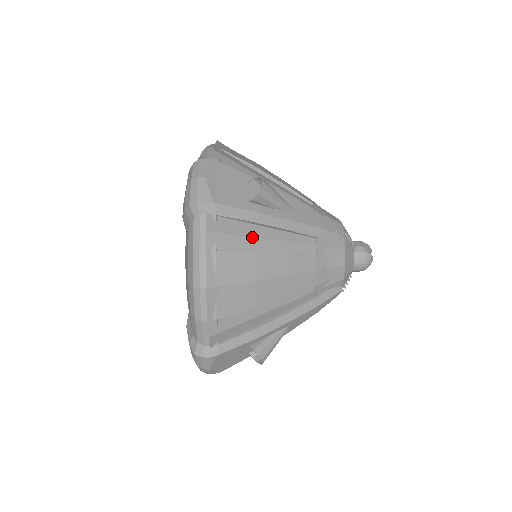
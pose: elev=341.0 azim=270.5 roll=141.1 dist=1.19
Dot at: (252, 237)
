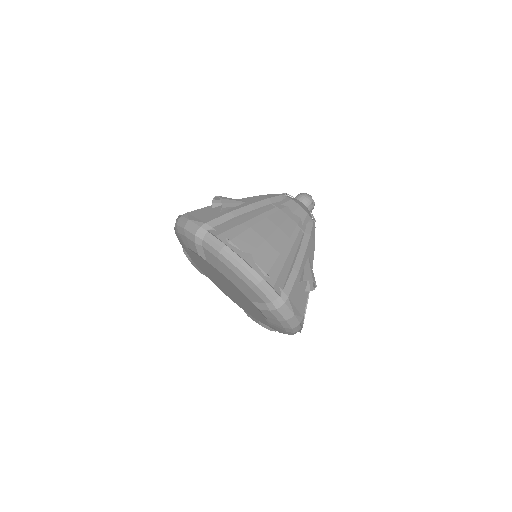
Dot at: occluded
